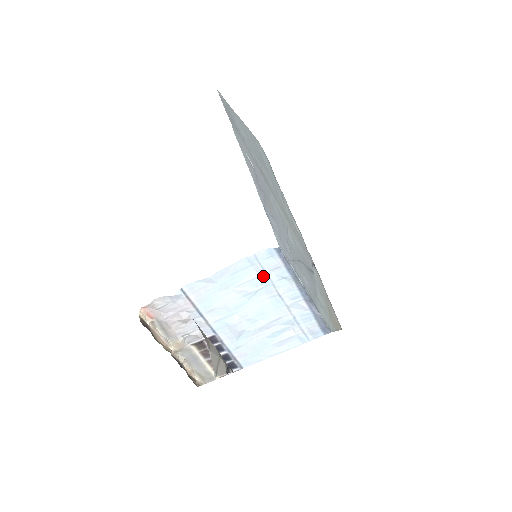
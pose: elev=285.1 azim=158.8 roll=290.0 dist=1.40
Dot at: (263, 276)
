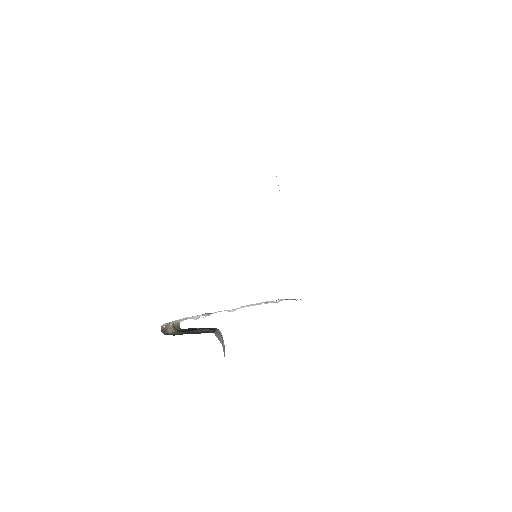
Dot at: (275, 302)
